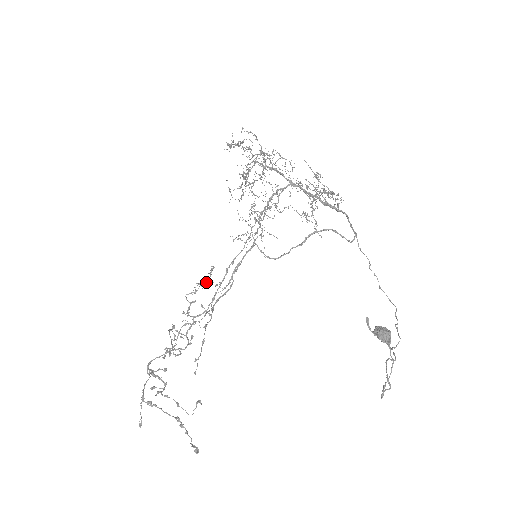
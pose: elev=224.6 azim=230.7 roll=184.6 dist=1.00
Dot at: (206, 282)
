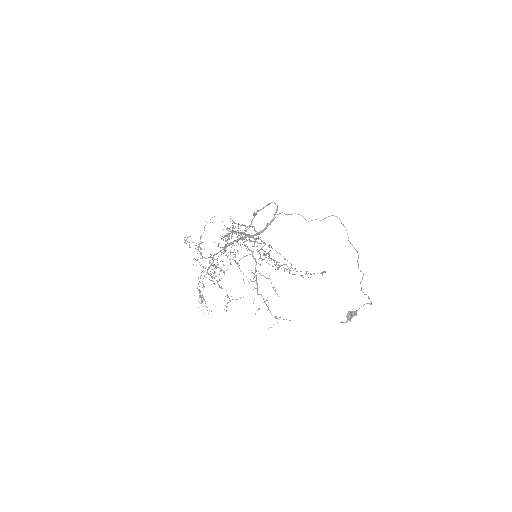
Dot at: occluded
